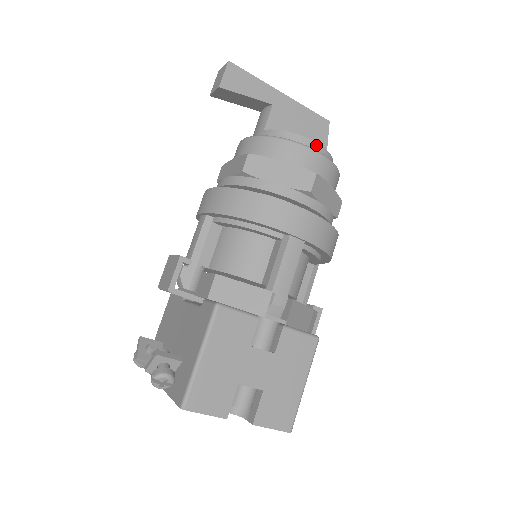
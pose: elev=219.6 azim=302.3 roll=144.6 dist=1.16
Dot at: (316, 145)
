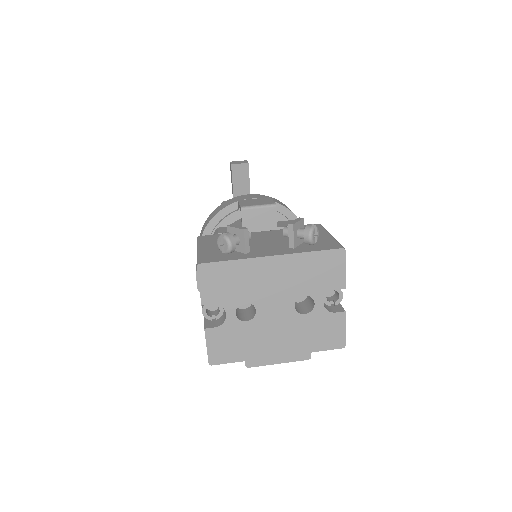
Dot at: occluded
